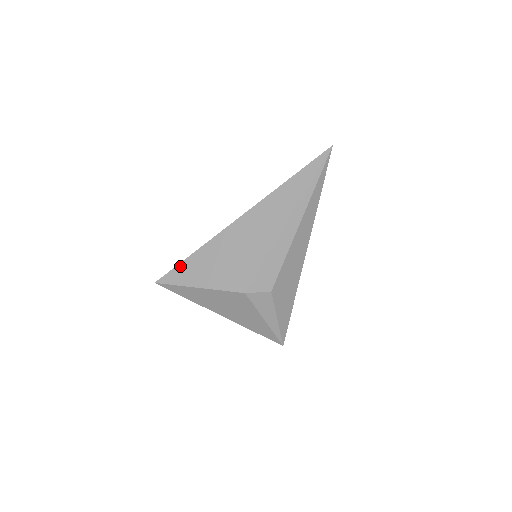
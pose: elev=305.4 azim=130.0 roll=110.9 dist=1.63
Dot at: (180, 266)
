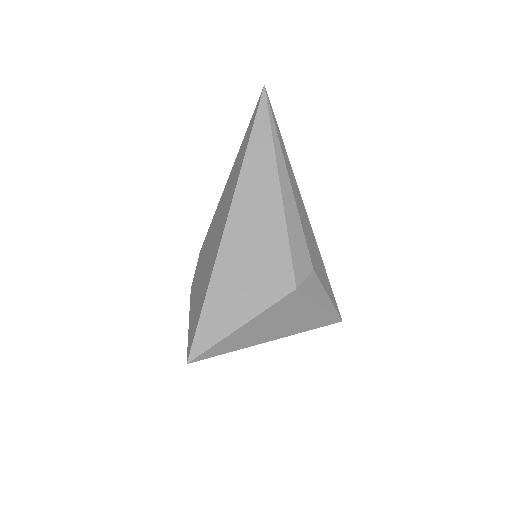
Dot at: (202, 322)
